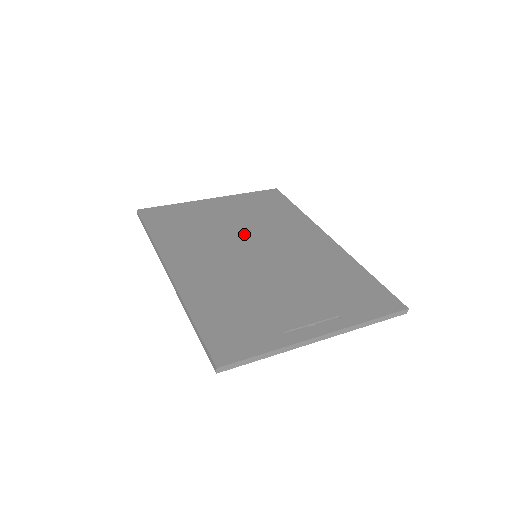
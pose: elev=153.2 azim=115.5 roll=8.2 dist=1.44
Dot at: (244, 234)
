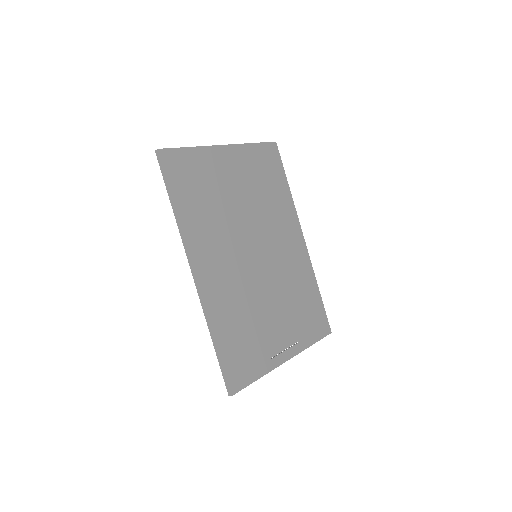
Dot at: (250, 222)
